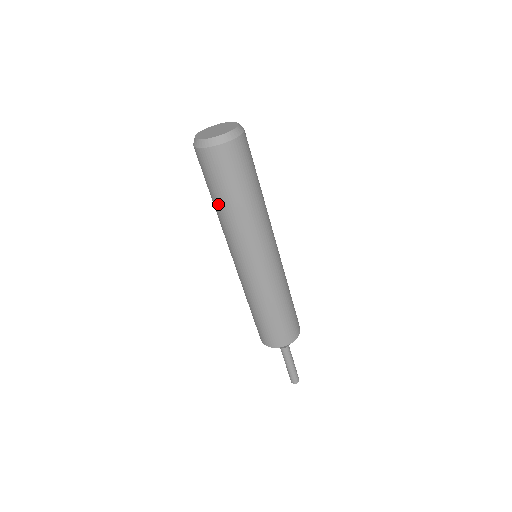
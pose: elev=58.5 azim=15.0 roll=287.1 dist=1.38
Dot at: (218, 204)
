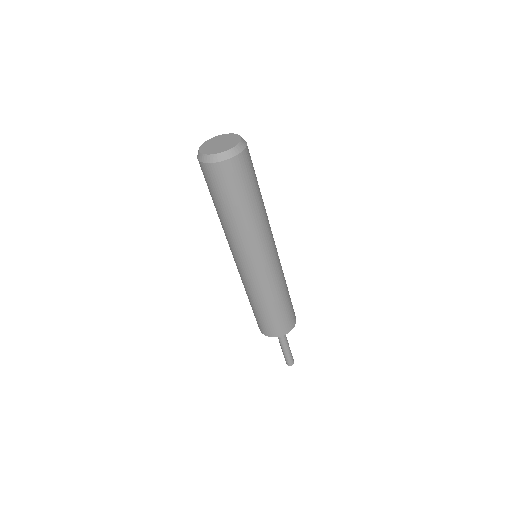
Dot at: occluded
